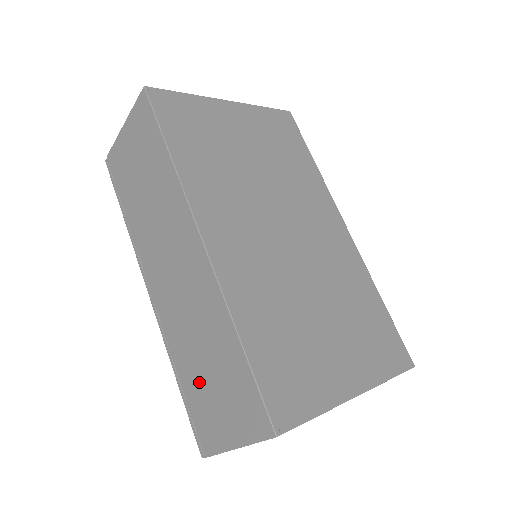
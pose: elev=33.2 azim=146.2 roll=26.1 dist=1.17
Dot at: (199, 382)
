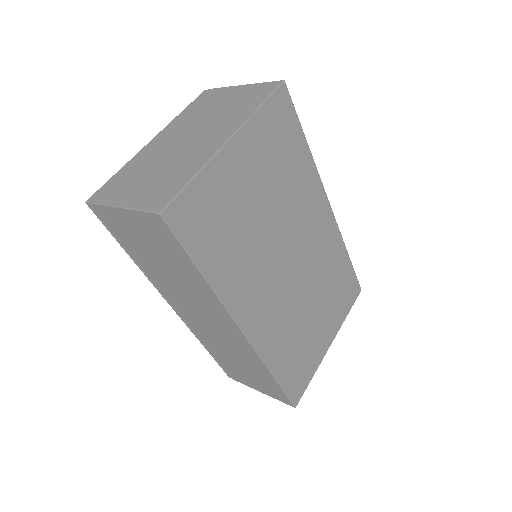
Dot at: (231, 363)
